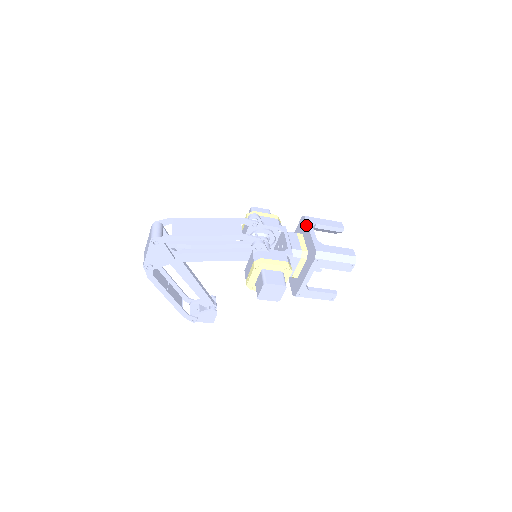
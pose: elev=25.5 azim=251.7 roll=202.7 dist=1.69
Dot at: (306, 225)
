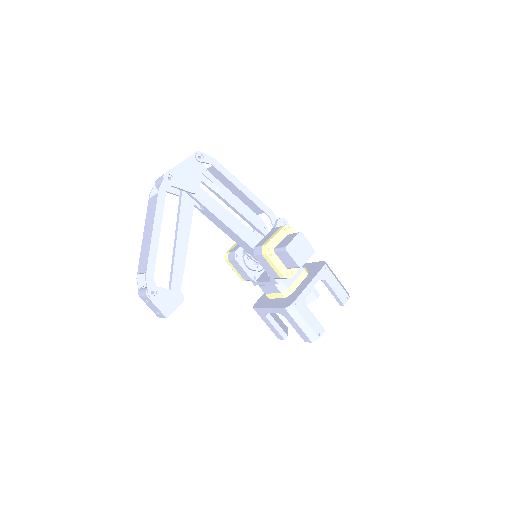
Dot at: occluded
